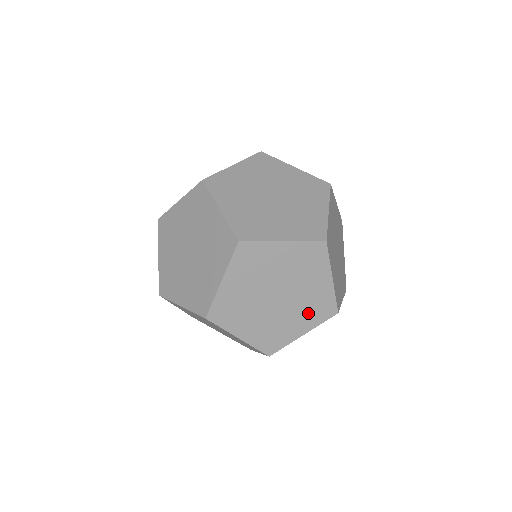
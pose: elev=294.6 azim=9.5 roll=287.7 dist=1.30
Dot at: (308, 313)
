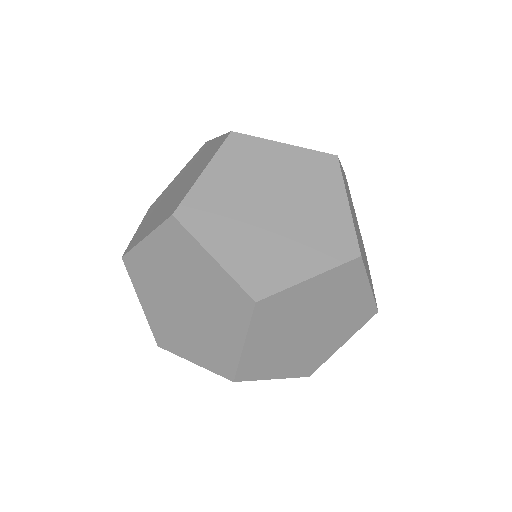
Dot at: (318, 186)
